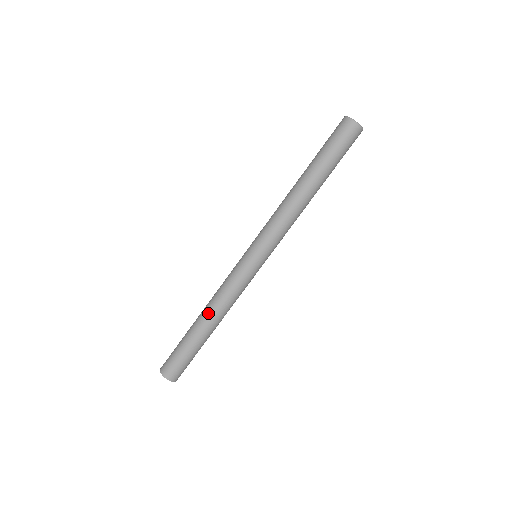
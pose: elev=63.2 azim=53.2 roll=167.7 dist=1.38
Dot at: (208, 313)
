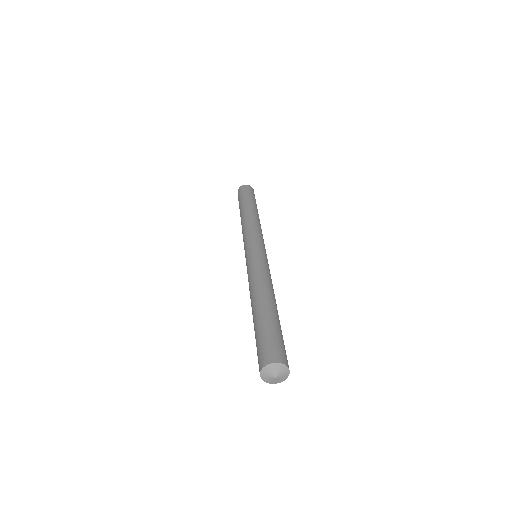
Dot at: (254, 294)
